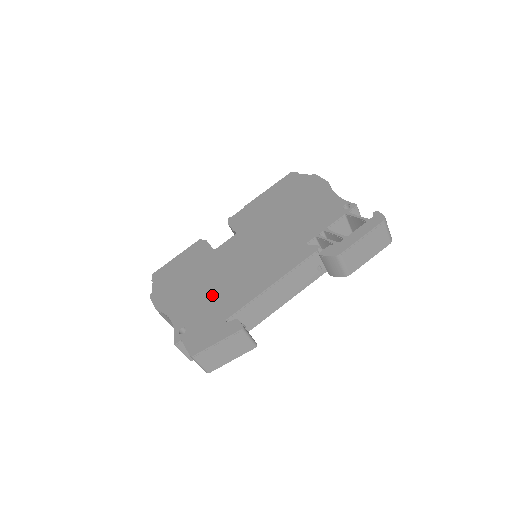
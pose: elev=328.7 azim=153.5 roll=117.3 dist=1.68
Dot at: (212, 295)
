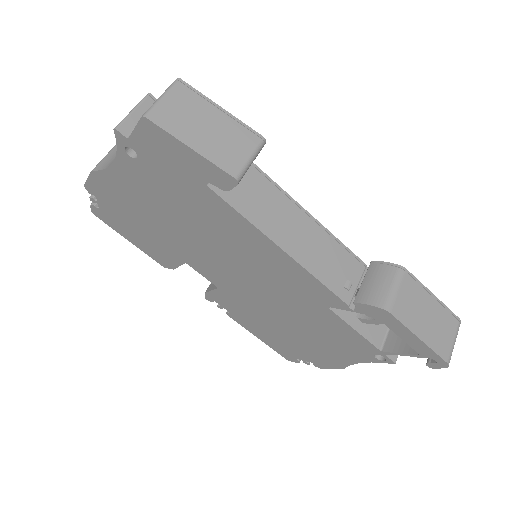
Dot at: occluded
